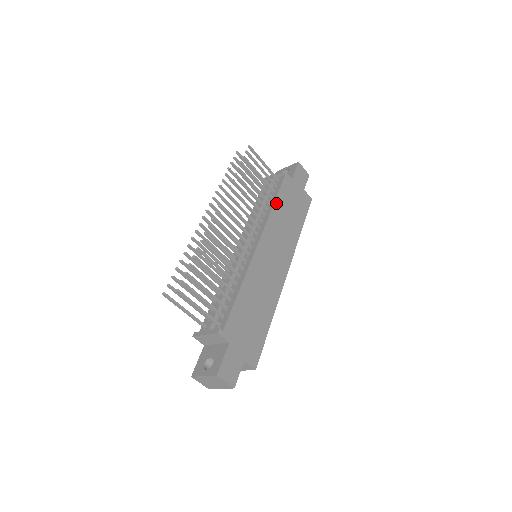
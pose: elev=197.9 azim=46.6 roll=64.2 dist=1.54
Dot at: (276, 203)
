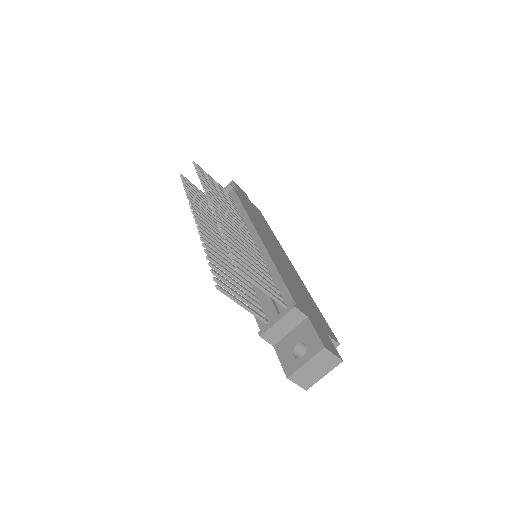
Dot at: (244, 207)
